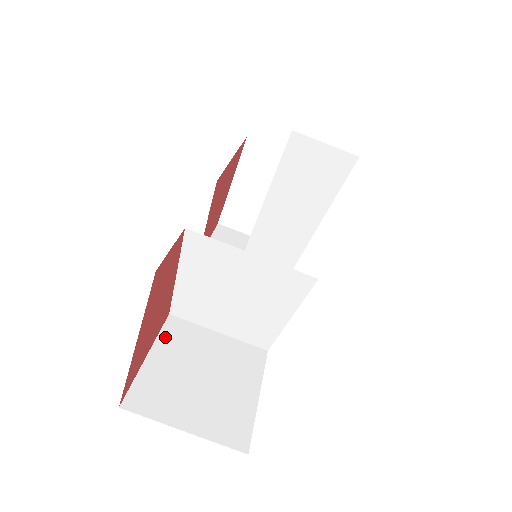
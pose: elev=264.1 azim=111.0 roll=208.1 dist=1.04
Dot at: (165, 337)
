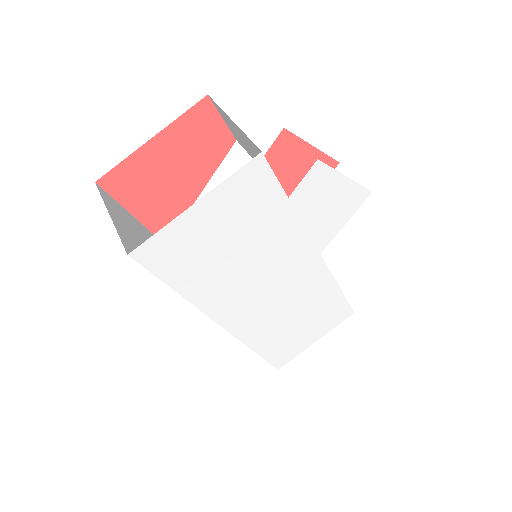
Dot at: (152, 235)
